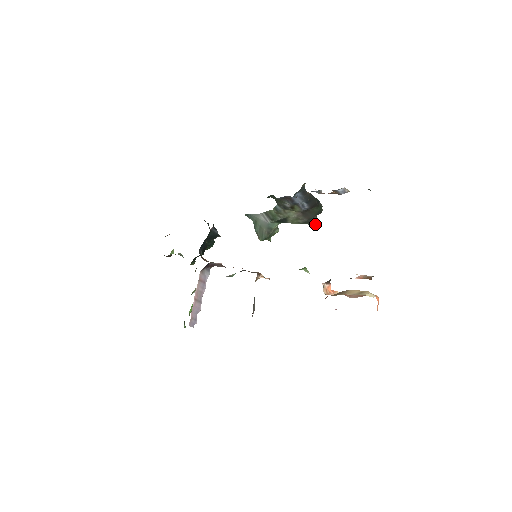
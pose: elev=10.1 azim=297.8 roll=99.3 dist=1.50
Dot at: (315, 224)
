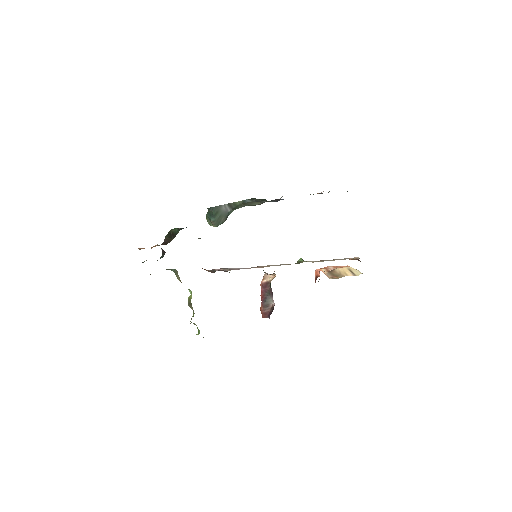
Dot at: occluded
